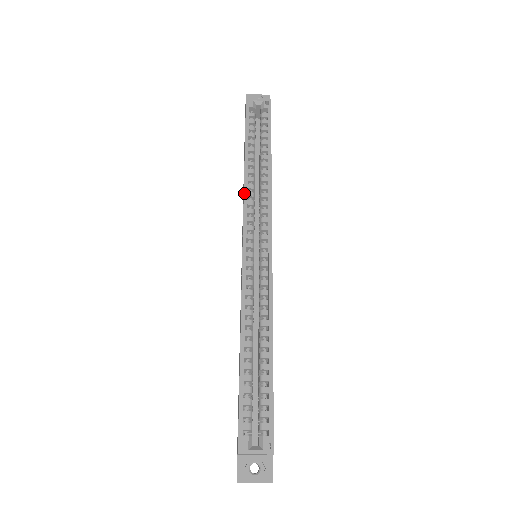
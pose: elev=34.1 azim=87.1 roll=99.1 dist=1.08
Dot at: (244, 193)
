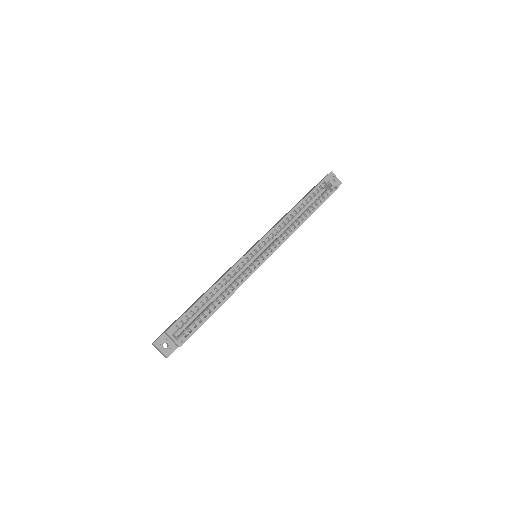
Dot at: (280, 222)
